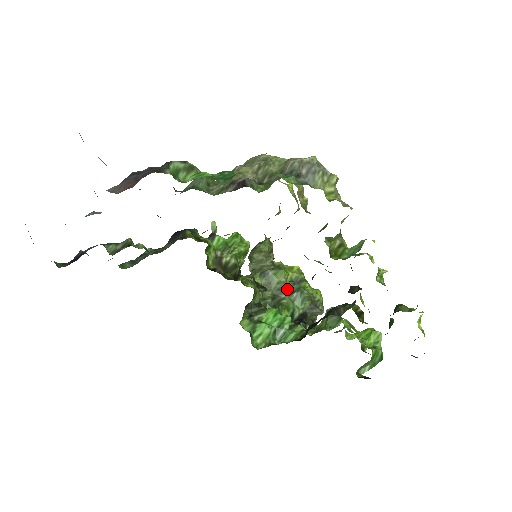
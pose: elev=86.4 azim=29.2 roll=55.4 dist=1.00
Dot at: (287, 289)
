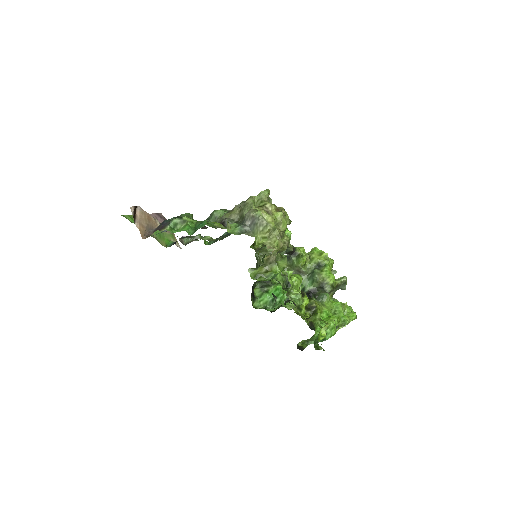
Dot at: (304, 271)
